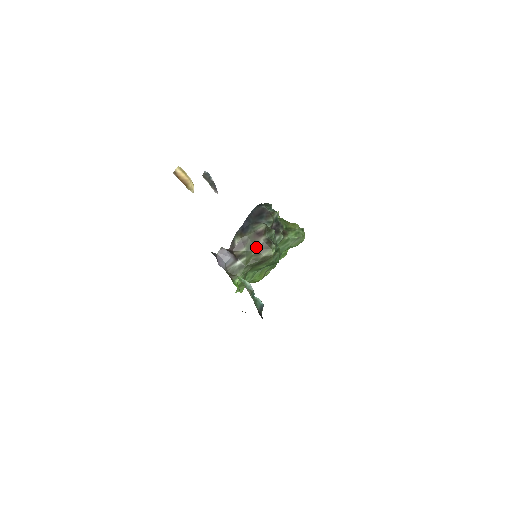
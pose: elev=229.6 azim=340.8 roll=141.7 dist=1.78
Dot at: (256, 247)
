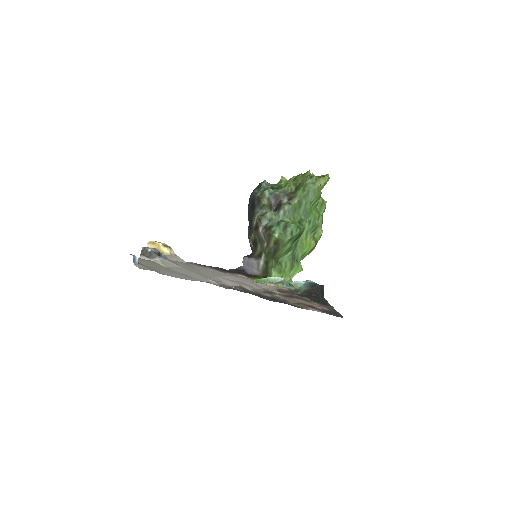
Dot at: (263, 240)
